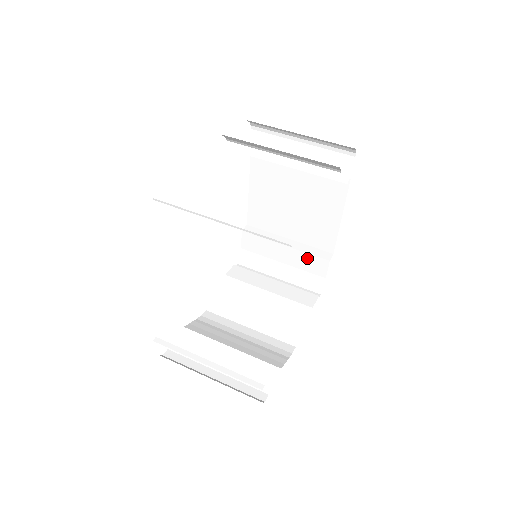
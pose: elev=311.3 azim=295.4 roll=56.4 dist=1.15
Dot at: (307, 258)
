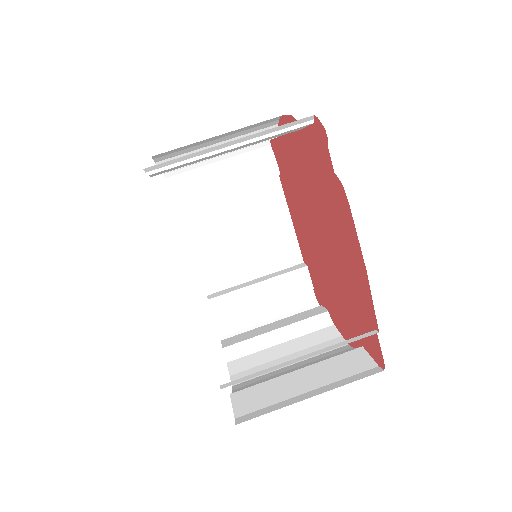
Dot at: (286, 280)
